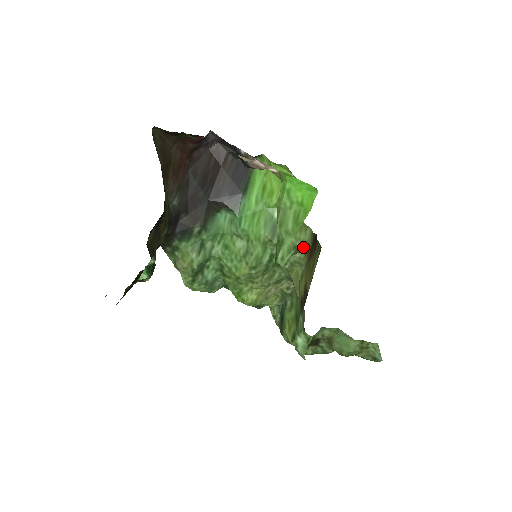
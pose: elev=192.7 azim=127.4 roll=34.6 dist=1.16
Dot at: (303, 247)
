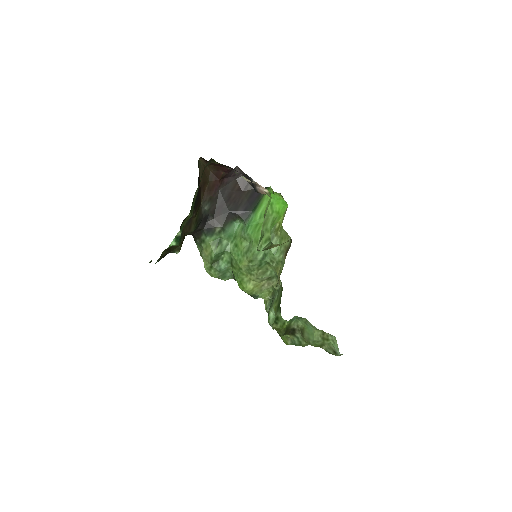
Dot at: (285, 250)
